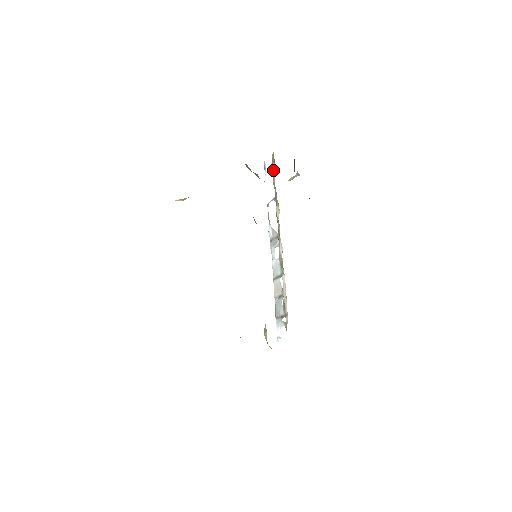
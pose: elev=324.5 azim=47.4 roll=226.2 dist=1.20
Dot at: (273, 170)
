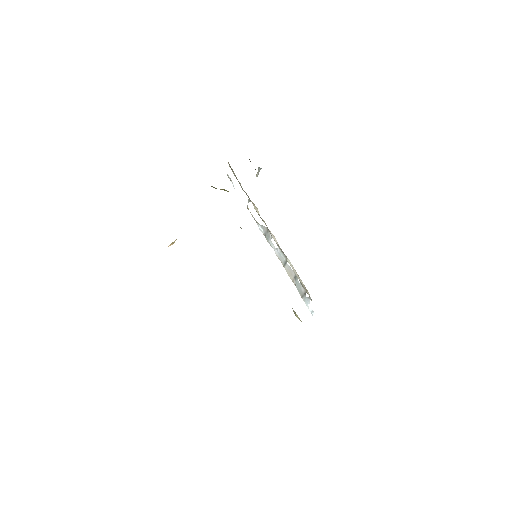
Dot at: (236, 178)
